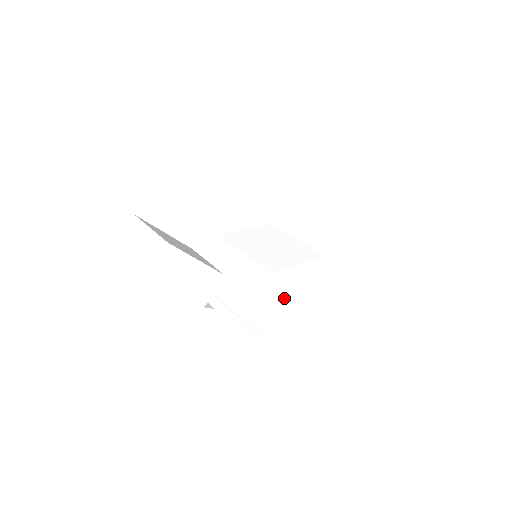
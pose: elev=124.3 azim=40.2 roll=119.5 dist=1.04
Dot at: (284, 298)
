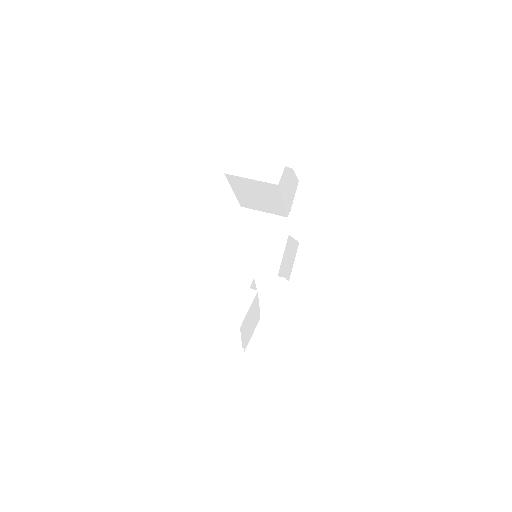
Dot at: (285, 264)
